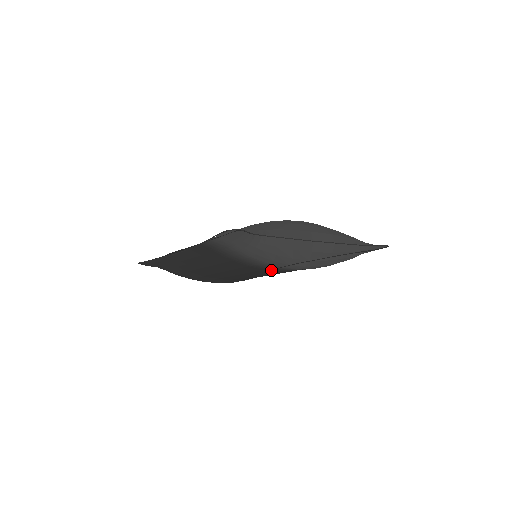
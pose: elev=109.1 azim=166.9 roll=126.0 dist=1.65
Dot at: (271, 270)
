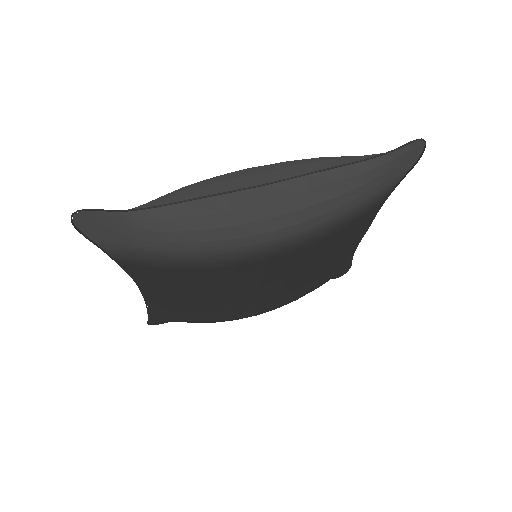
Dot at: (249, 263)
